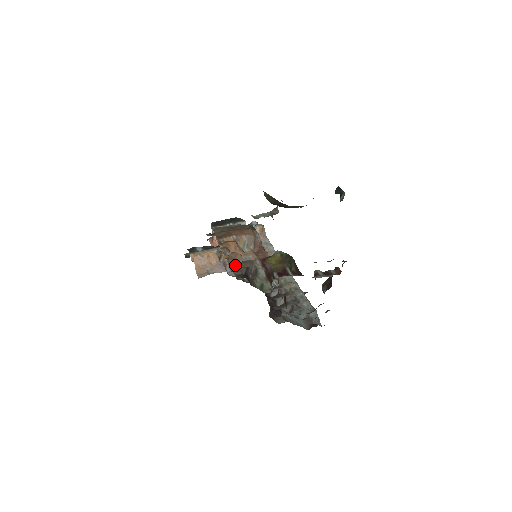
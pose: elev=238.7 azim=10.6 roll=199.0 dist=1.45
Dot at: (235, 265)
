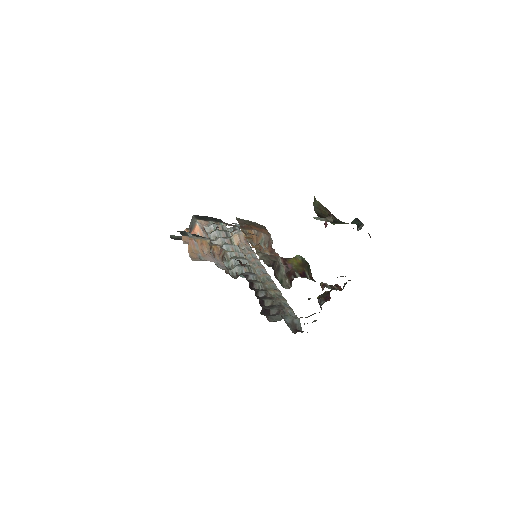
Dot at: (264, 255)
